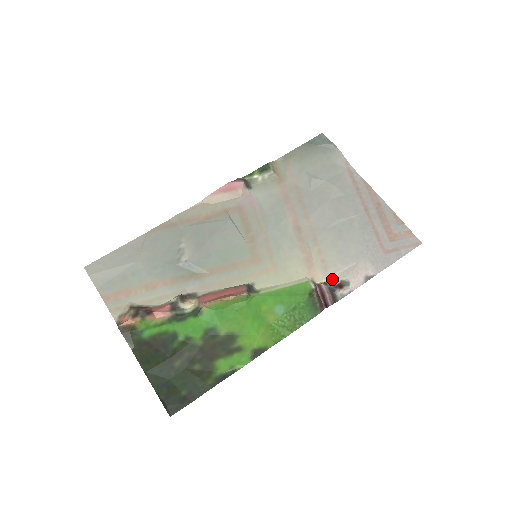
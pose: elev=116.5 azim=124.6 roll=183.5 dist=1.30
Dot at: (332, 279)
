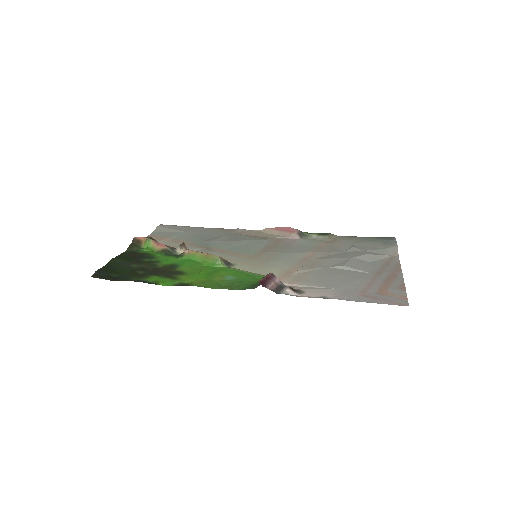
Dot at: (293, 286)
